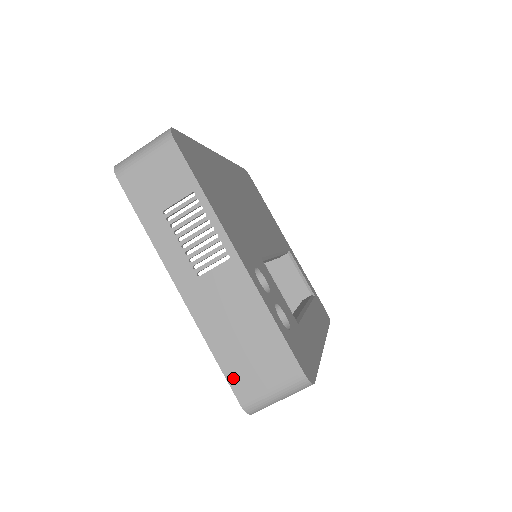
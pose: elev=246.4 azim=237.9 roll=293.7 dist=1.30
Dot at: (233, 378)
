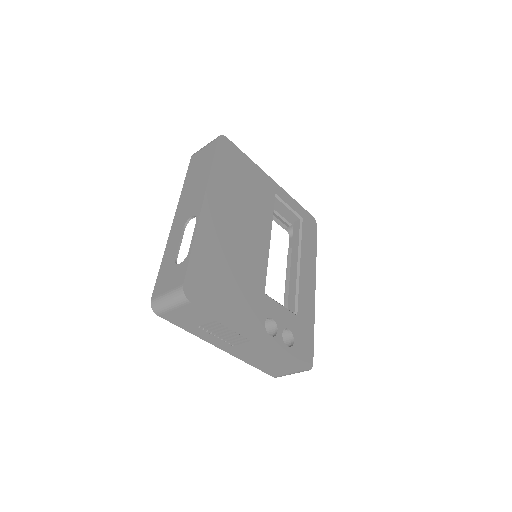
Dot at: (267, 372)
